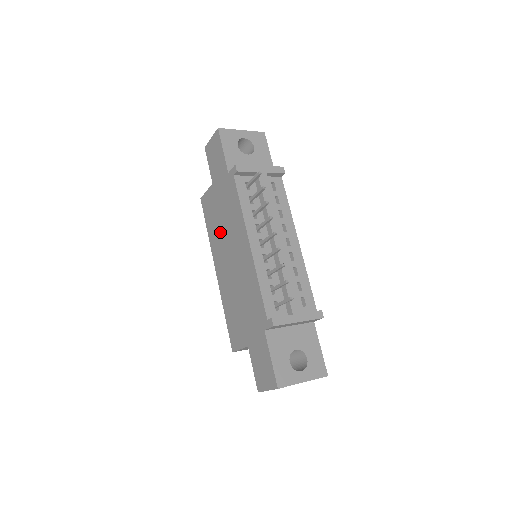
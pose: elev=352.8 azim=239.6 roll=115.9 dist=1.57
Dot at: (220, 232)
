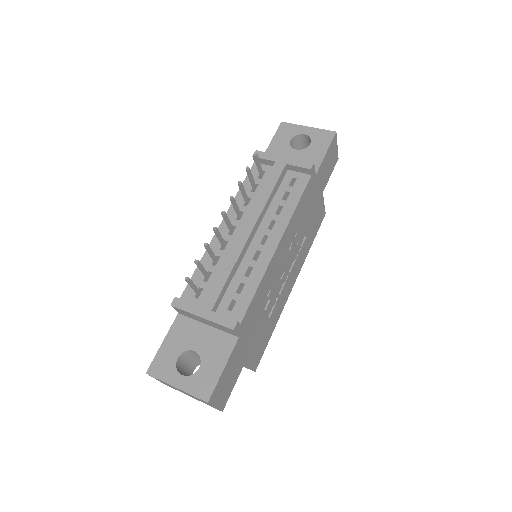
Dot at: occluded
